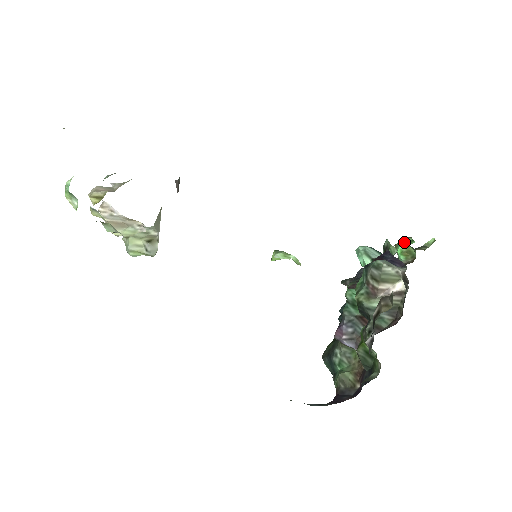
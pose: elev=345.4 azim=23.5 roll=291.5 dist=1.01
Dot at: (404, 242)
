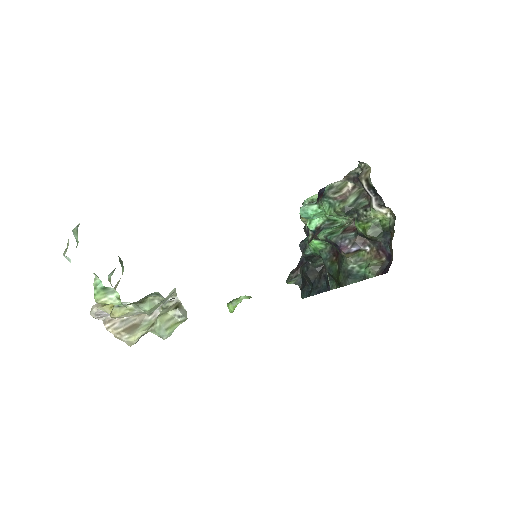
Dot at: occluded
